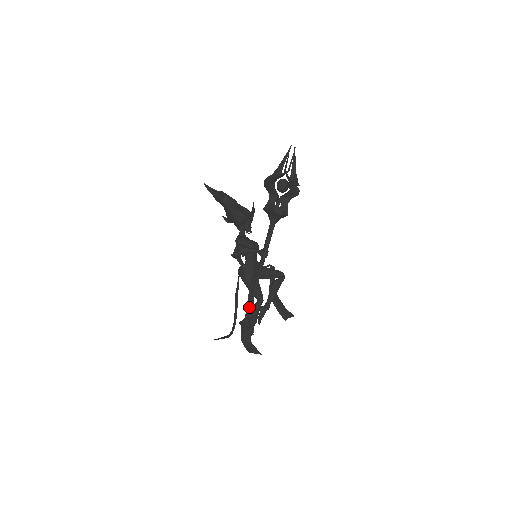
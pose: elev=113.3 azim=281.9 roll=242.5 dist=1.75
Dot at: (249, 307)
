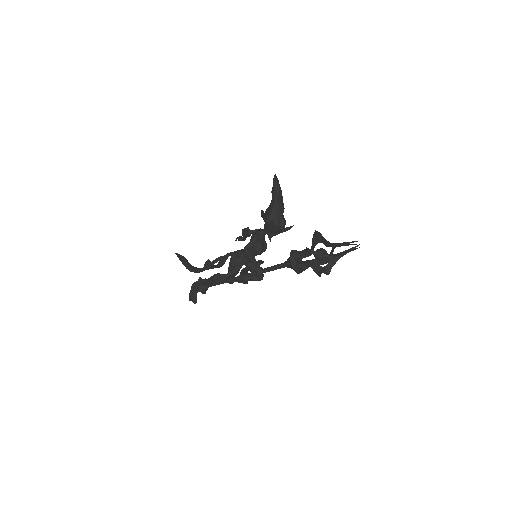
Dot at: (215, 284)
